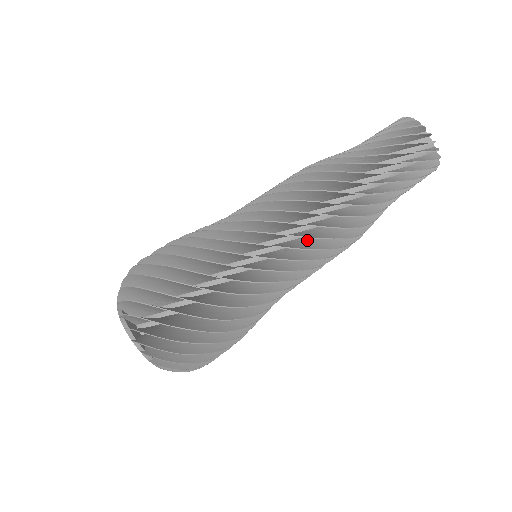
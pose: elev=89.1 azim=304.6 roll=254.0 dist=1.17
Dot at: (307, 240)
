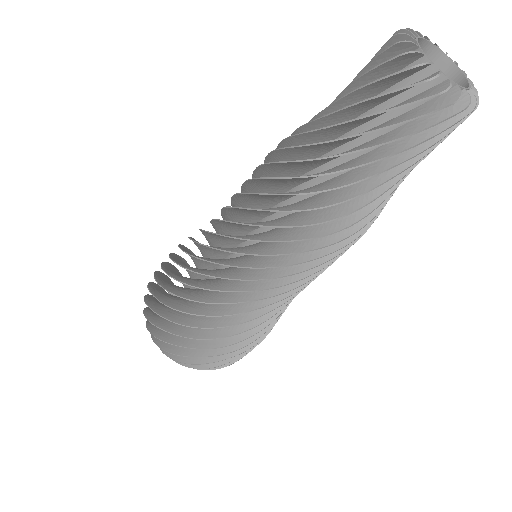
Dot at: occluded
